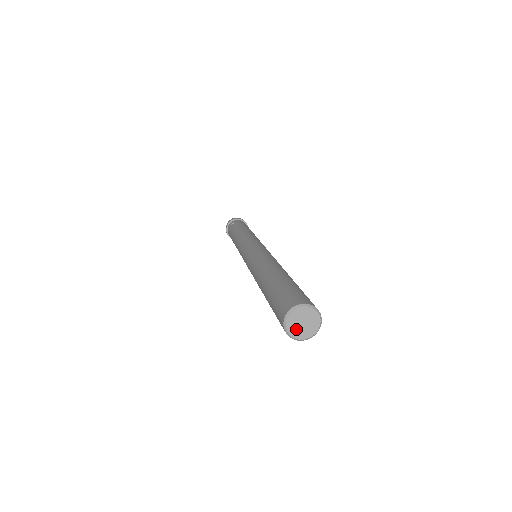
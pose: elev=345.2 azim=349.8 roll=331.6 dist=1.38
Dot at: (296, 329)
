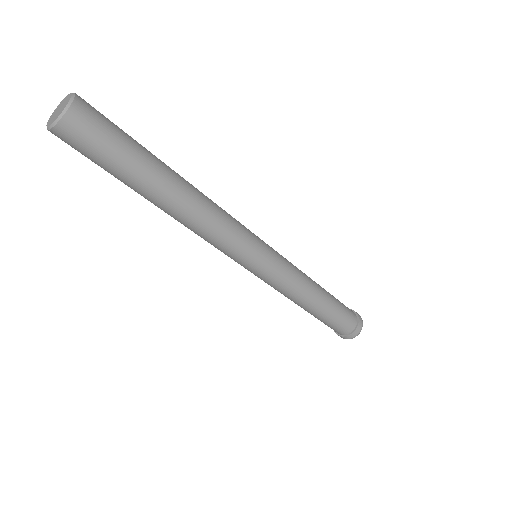
Dot at: (54, 114)
